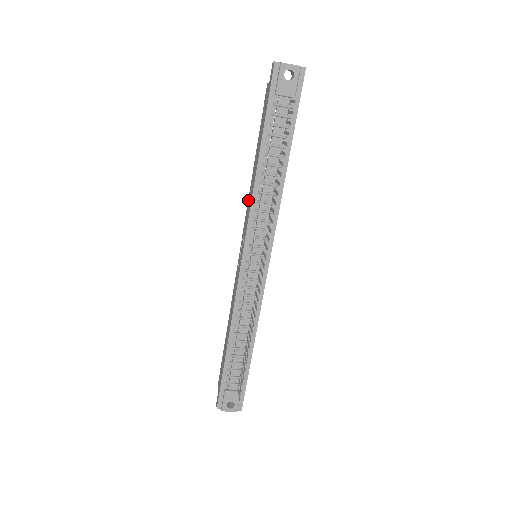
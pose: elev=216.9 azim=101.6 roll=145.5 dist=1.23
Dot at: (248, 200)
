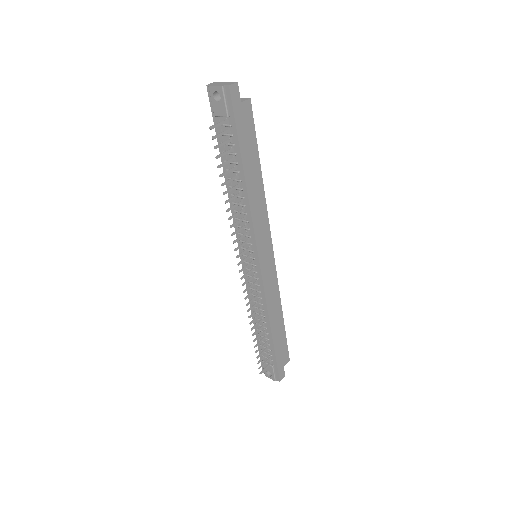
Dot at: occluded
